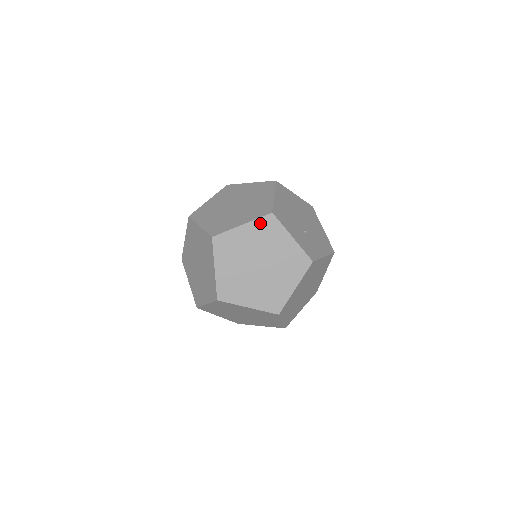
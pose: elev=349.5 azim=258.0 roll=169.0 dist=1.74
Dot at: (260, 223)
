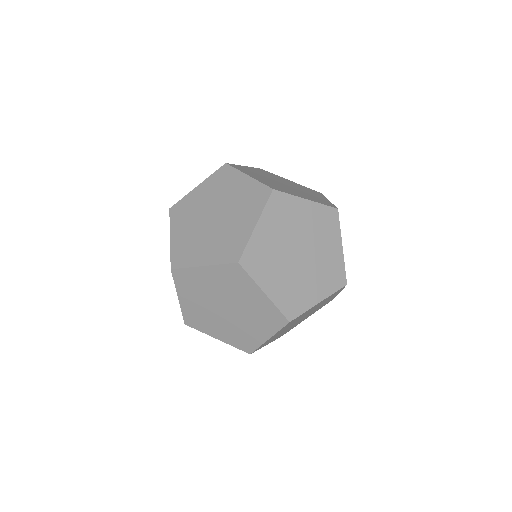
Dot at: occluded
